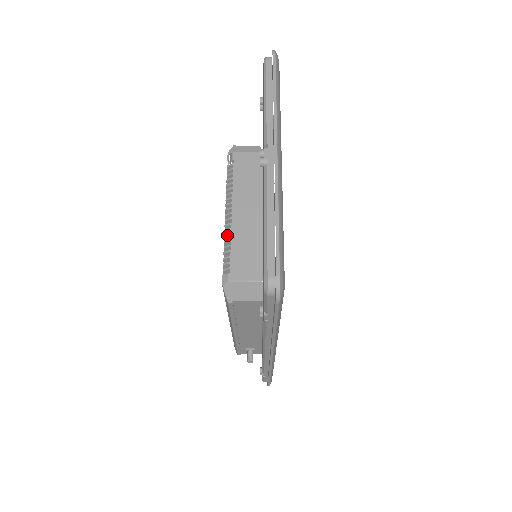
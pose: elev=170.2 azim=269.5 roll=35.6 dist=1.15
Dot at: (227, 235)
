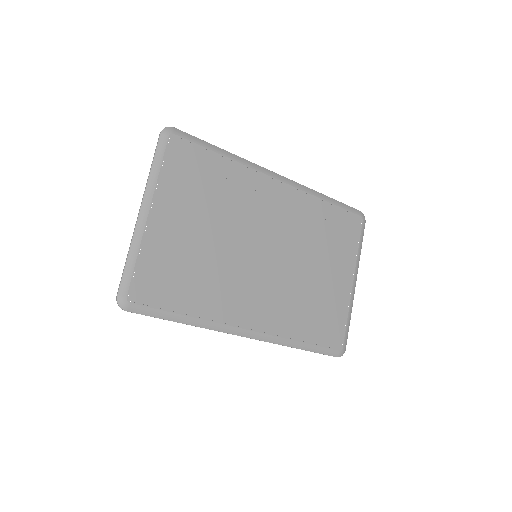
Dot at: occluded
